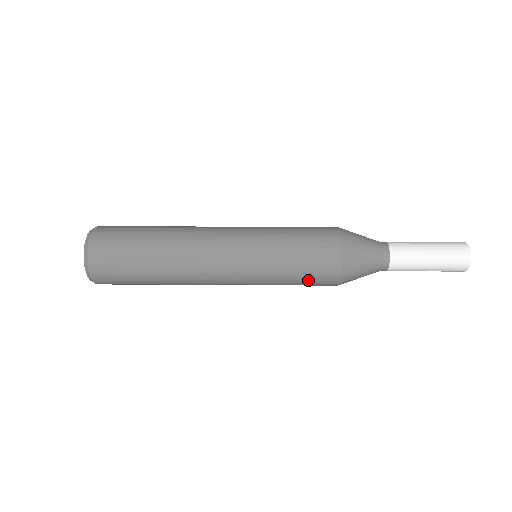
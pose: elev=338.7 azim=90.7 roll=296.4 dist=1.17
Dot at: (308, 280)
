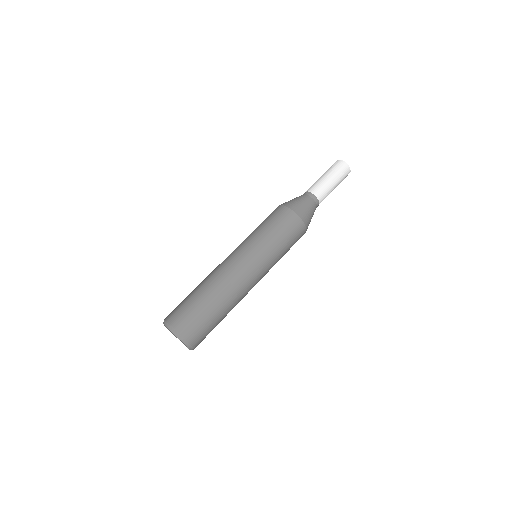
Dot at: occluded
